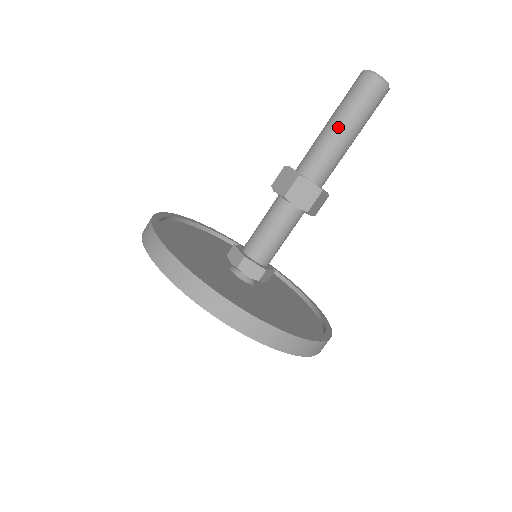
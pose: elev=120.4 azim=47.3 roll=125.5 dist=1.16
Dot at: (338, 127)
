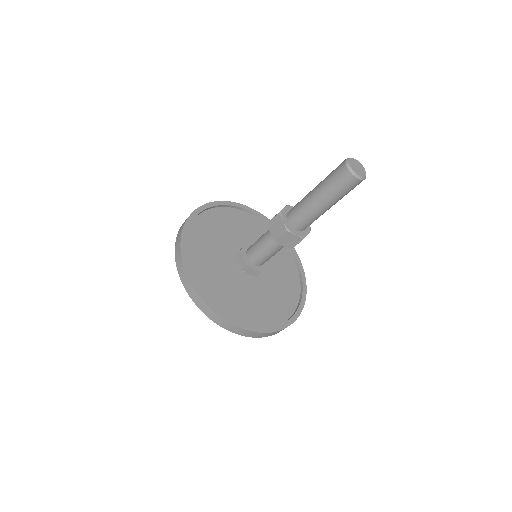
Dot at: (314, 192)
